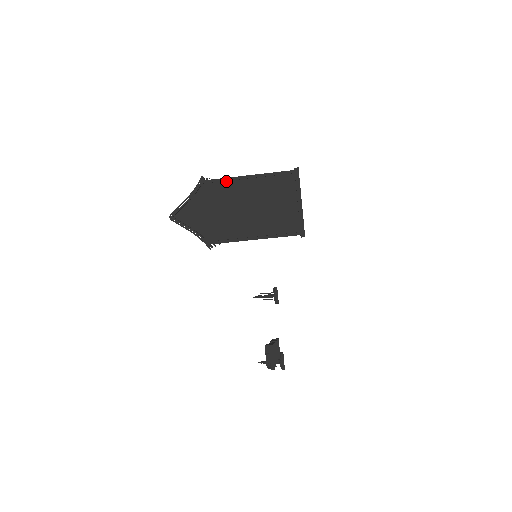
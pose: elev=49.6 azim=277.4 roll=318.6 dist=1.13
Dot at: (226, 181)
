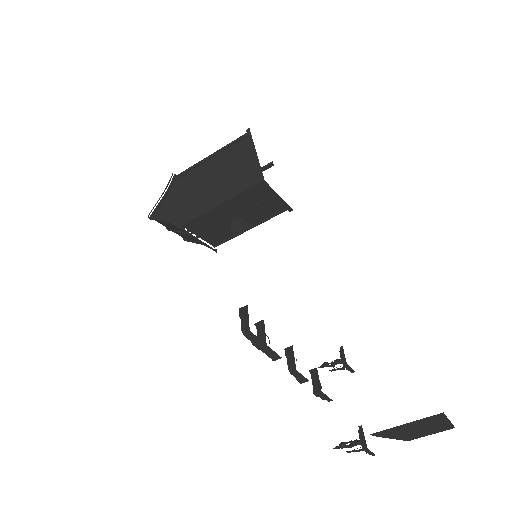
Dot at: (192, 169)
